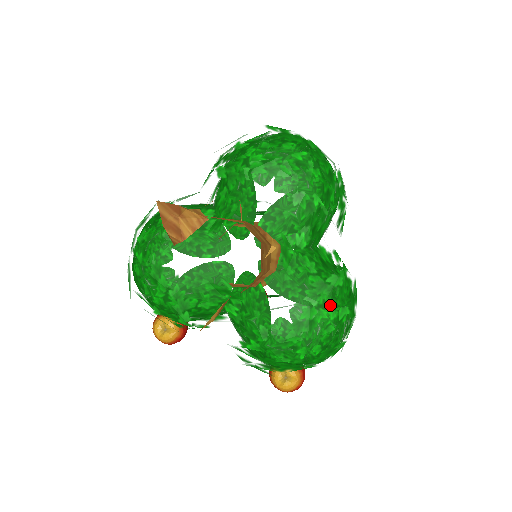
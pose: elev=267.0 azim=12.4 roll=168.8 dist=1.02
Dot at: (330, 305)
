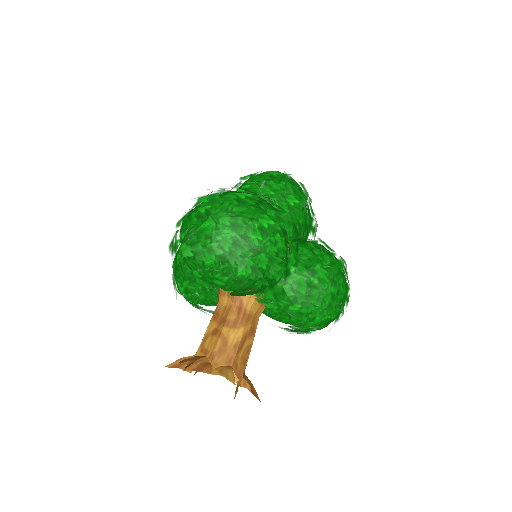
Dot at: (311, 326)
